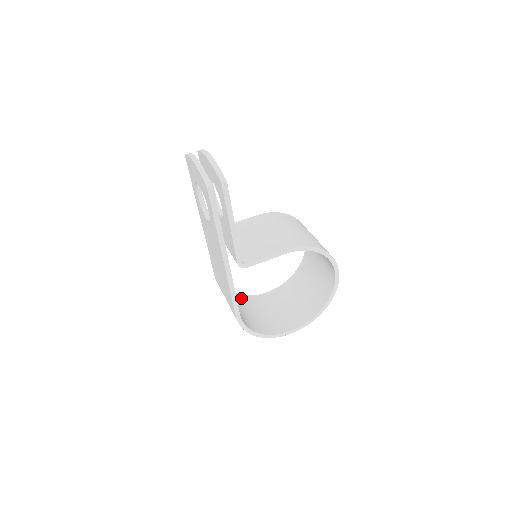
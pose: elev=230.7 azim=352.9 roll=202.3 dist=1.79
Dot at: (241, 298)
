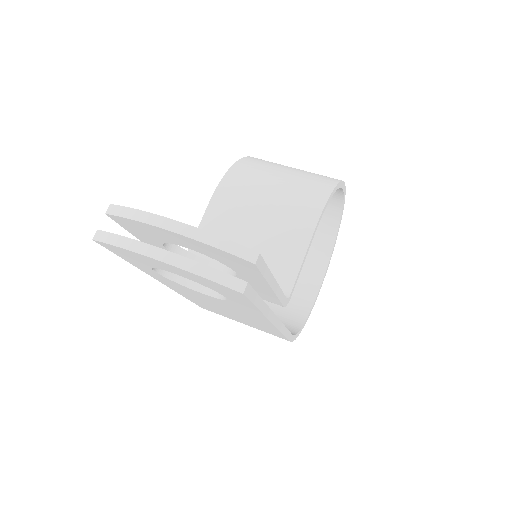
Dot at: occluded
